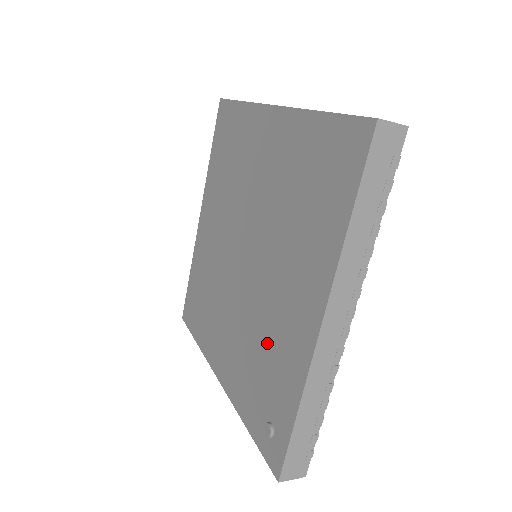
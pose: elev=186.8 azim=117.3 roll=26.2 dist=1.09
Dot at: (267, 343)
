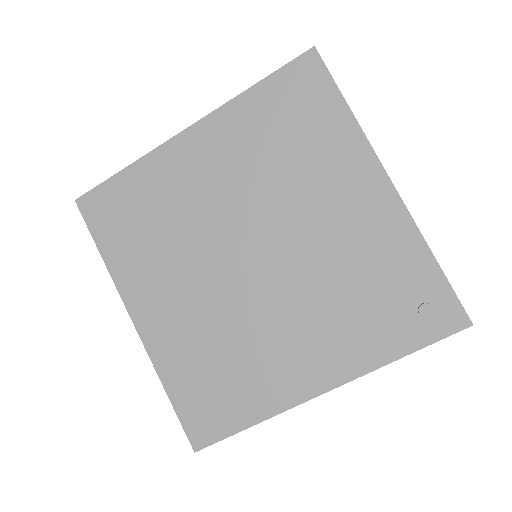
Dot at: (354, 266)
